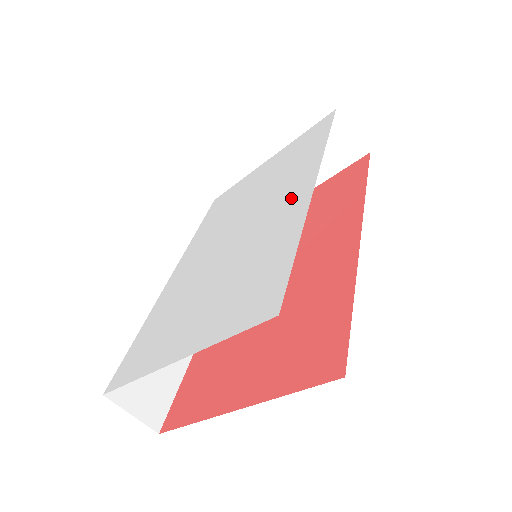
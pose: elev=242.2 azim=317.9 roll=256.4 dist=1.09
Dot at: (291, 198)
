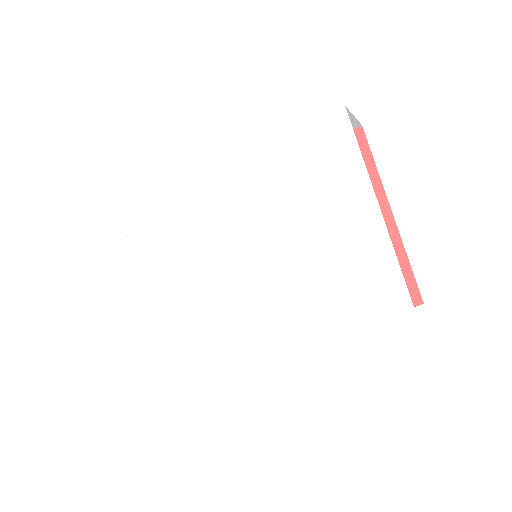
Dot at: (258, 323)
